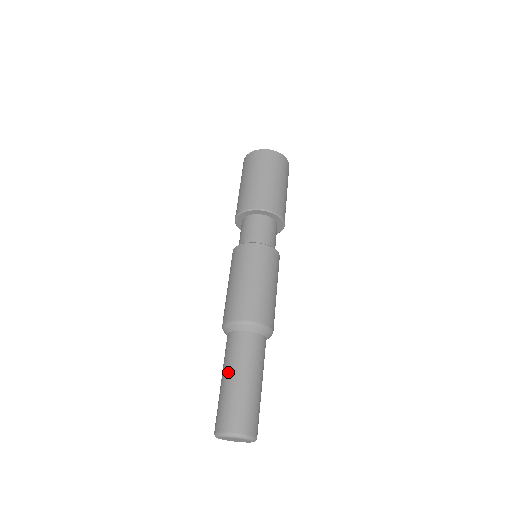
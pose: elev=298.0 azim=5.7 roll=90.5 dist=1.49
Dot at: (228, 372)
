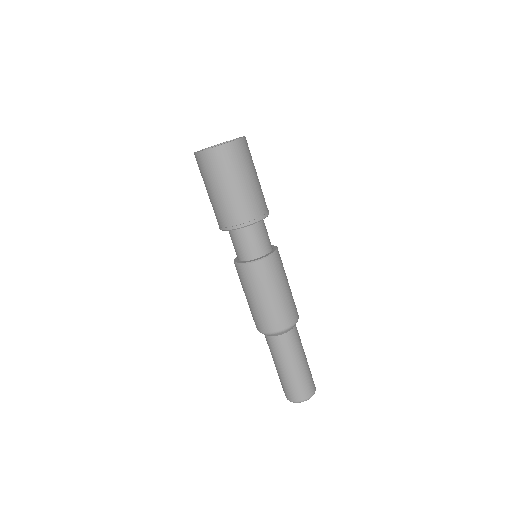
Dot at: occluded
